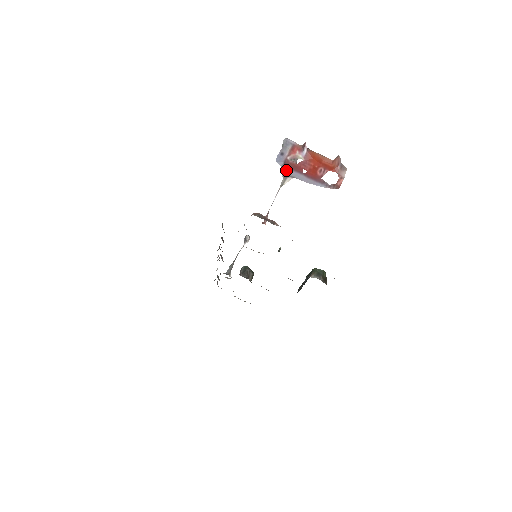
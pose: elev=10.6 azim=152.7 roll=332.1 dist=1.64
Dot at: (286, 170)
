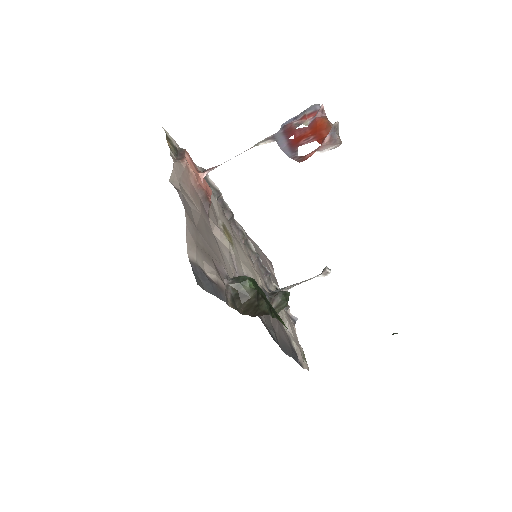
Dot at: (279, 133)
